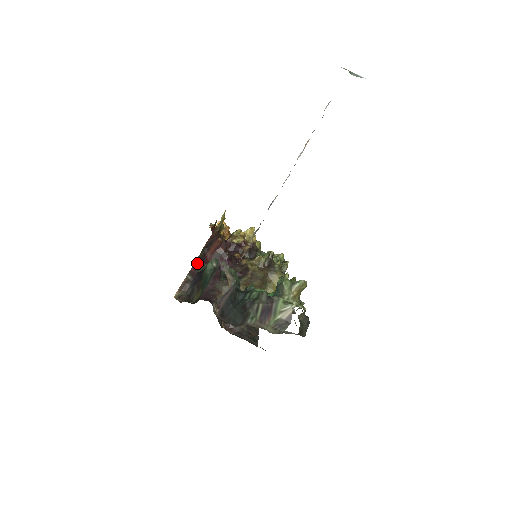
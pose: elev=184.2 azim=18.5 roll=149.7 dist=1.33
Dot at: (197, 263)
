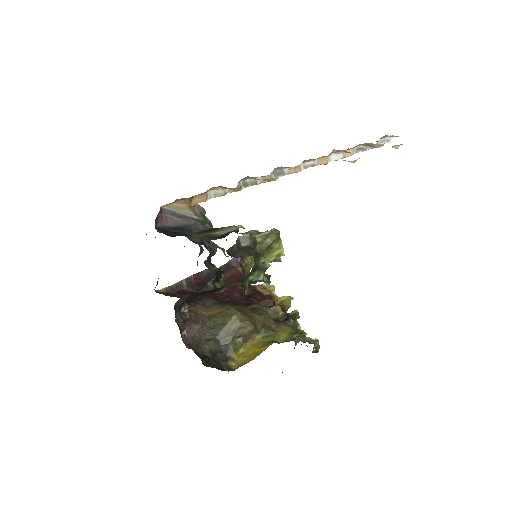
Dot at: (201, 275)
